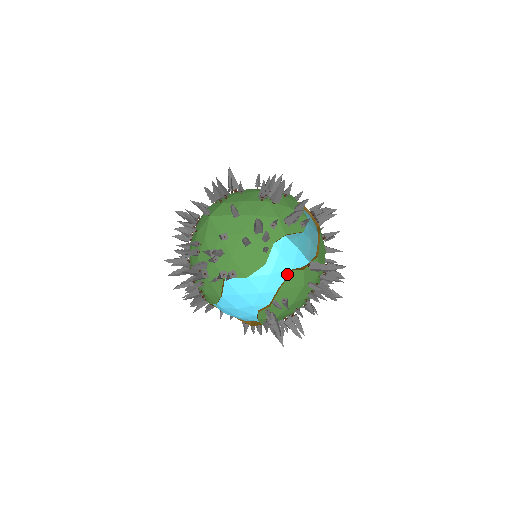
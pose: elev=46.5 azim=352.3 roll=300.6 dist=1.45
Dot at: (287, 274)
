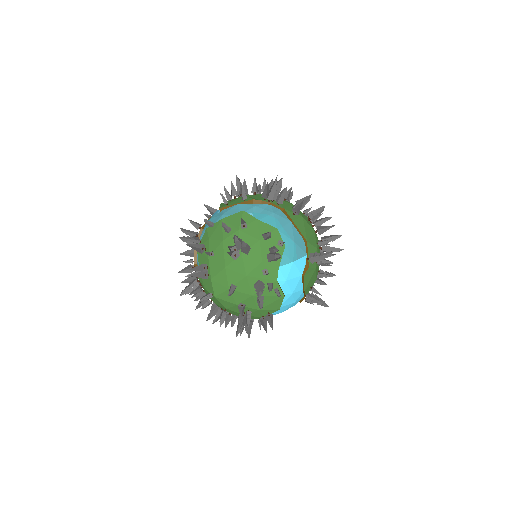
Dot at: (301, 281)
